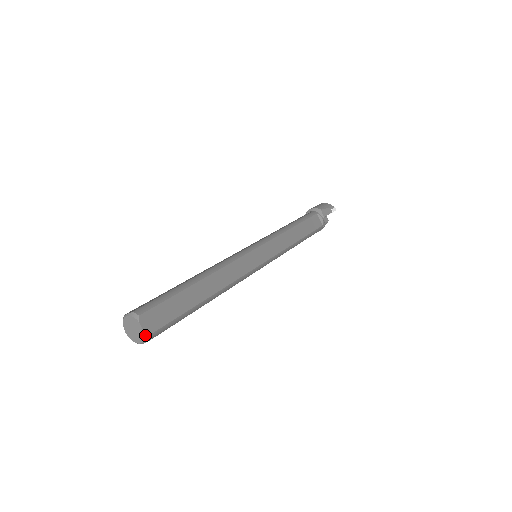
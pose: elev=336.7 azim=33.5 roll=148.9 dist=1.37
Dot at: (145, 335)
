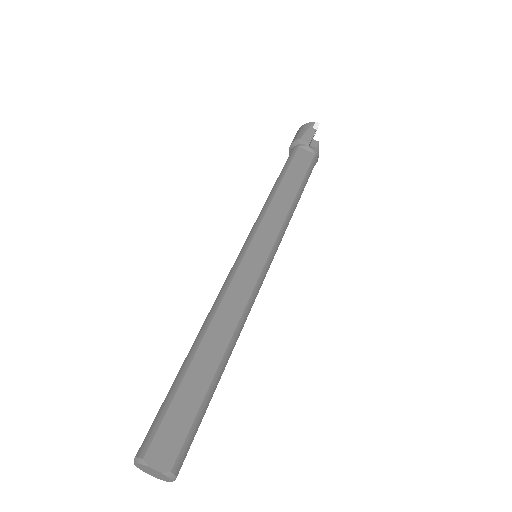
Dot at: (166, 475)
